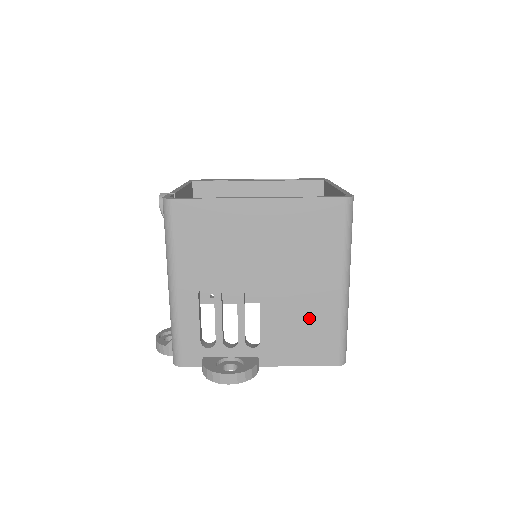
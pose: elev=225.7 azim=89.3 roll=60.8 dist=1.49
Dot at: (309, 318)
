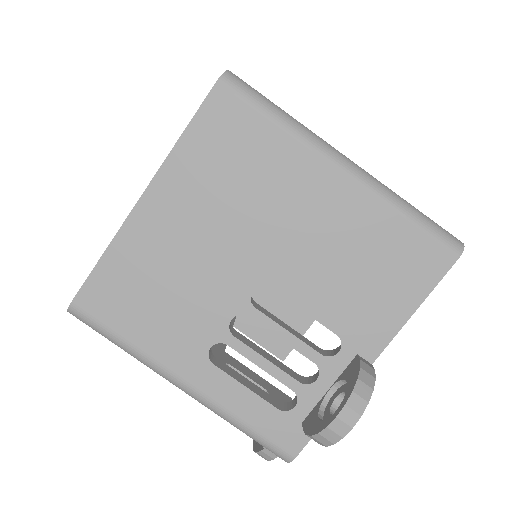
Dot at: (353, 248)
